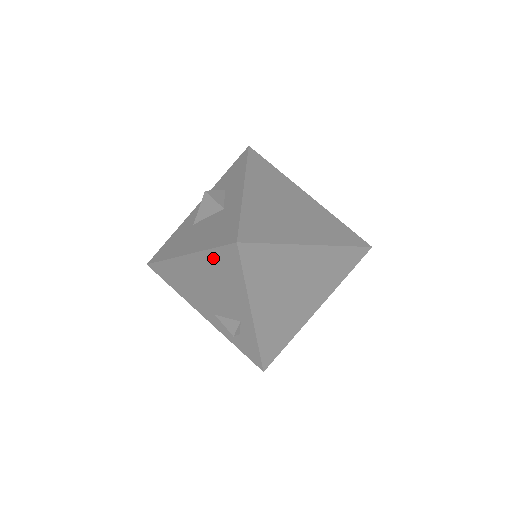
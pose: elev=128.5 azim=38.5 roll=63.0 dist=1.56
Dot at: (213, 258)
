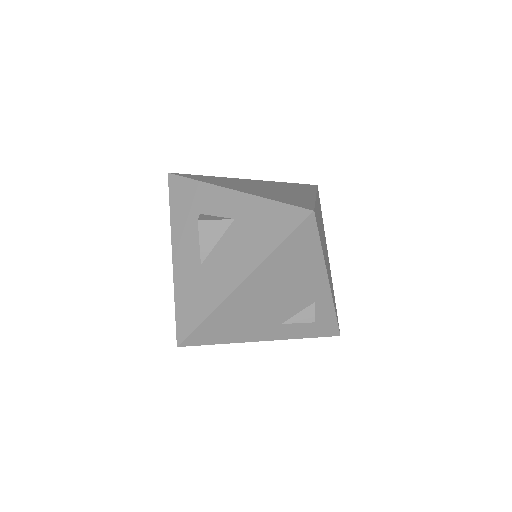
Dot at: (282, 254)
